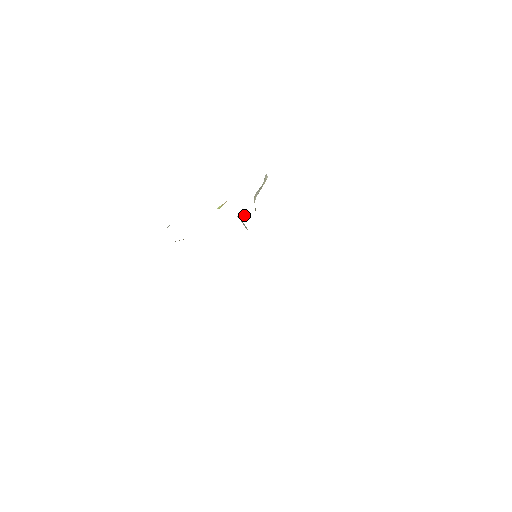
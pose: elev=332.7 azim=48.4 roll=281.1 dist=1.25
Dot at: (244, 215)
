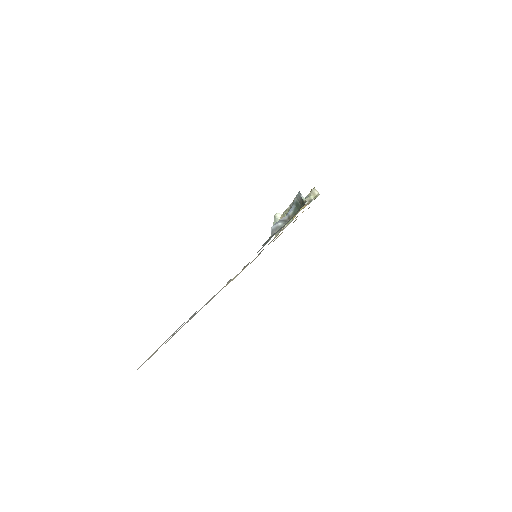
Dot at: occluded
